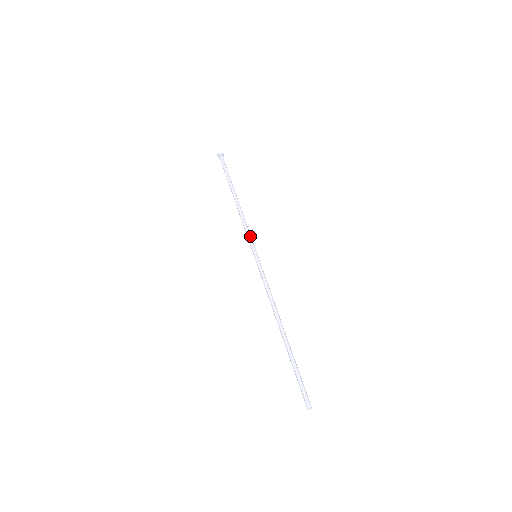
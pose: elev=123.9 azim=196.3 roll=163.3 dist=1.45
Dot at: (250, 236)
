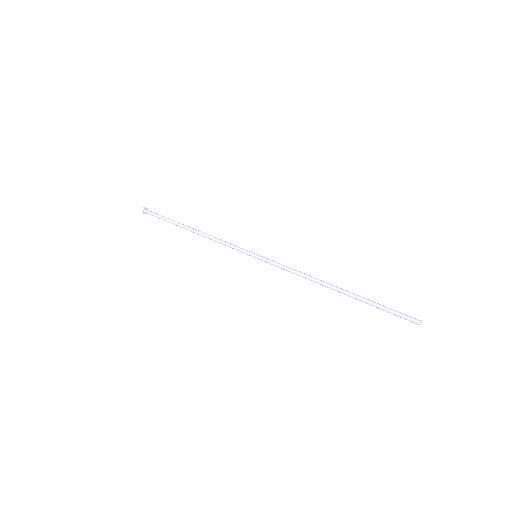
Dot at: (235, 246)
